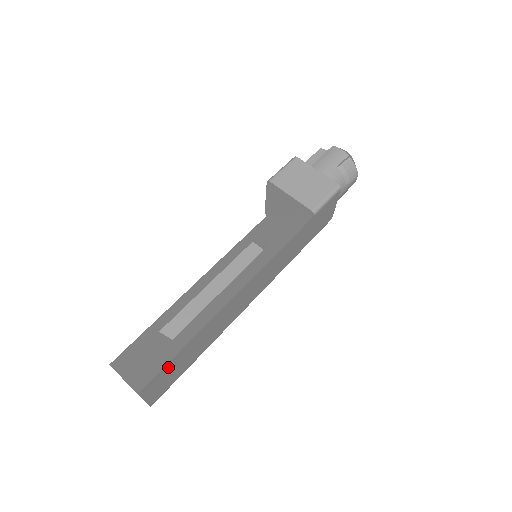
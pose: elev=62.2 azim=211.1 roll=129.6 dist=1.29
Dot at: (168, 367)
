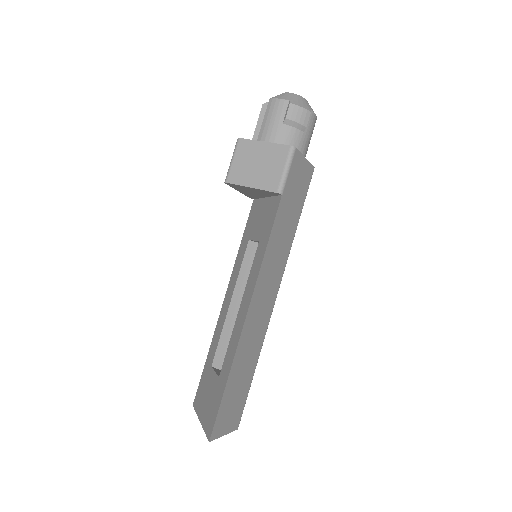
Dot at: (224, 406)
